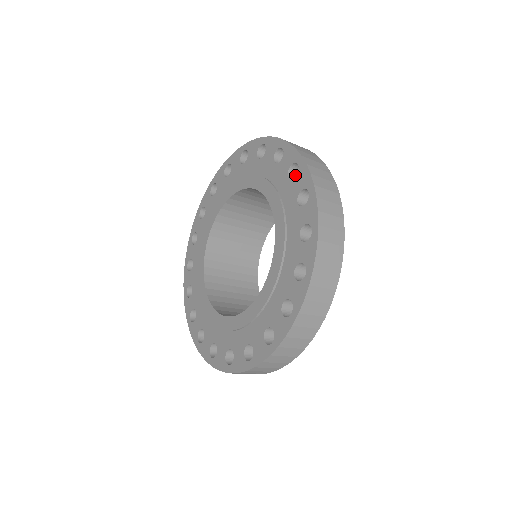
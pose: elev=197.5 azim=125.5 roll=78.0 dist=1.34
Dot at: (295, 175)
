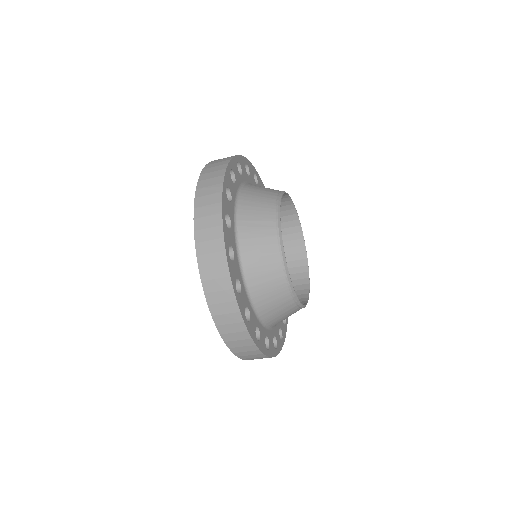
Dot at: occluded
